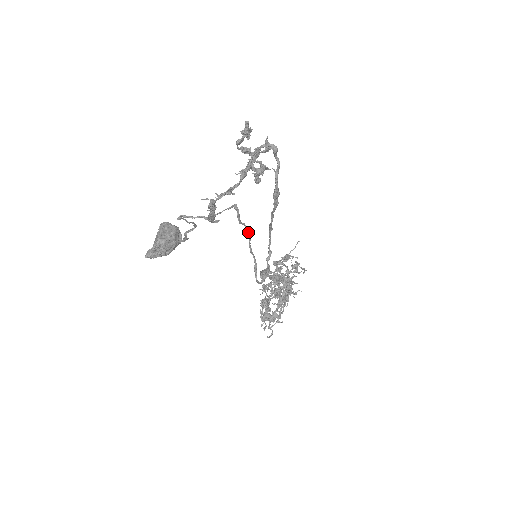
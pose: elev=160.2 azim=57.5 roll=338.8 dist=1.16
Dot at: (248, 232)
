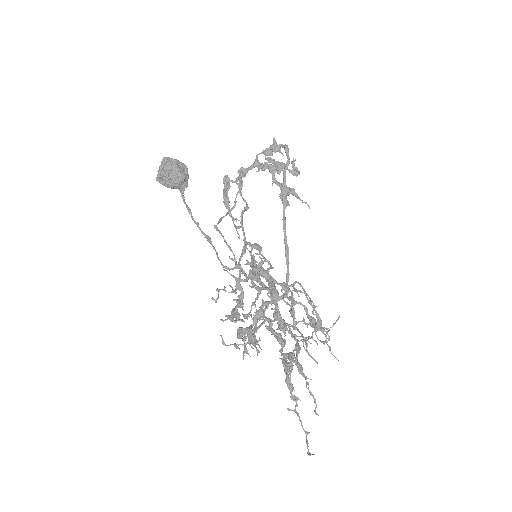
Dot at: (246, 209)
